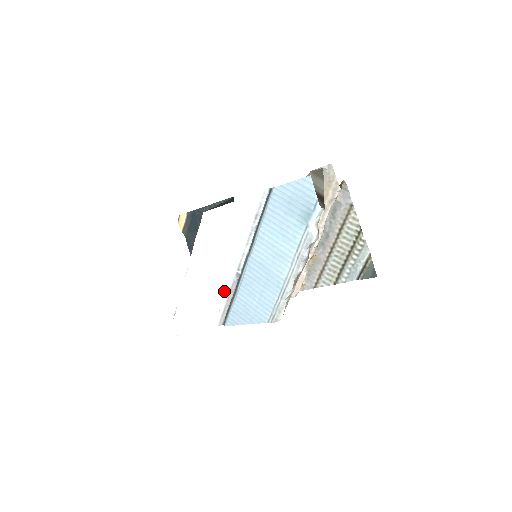
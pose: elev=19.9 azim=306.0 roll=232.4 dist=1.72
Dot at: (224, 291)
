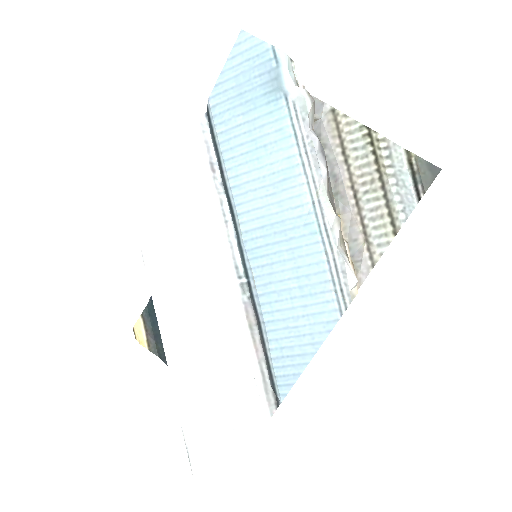
Dot at: (240, 334)
